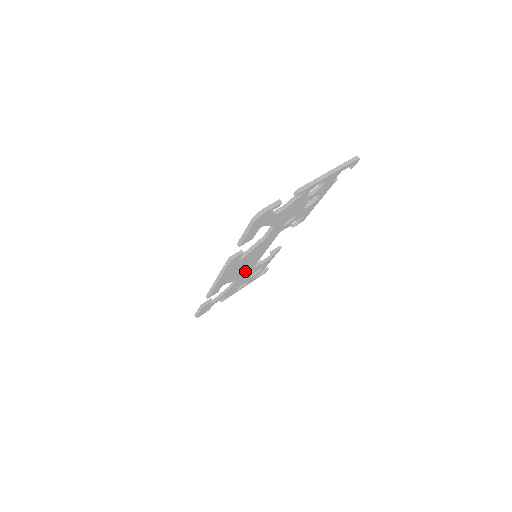
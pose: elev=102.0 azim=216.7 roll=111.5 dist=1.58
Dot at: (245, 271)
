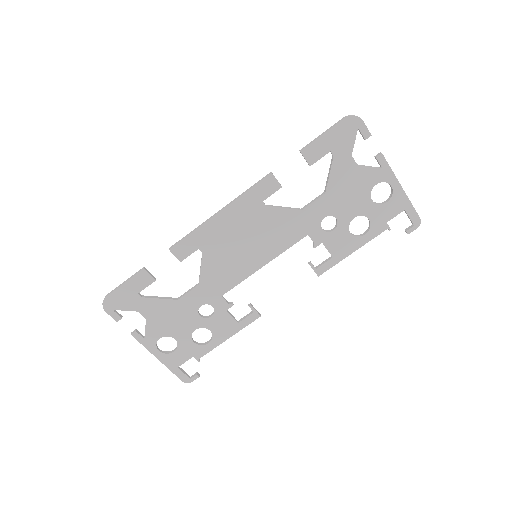
Dot at: (221, 277)
